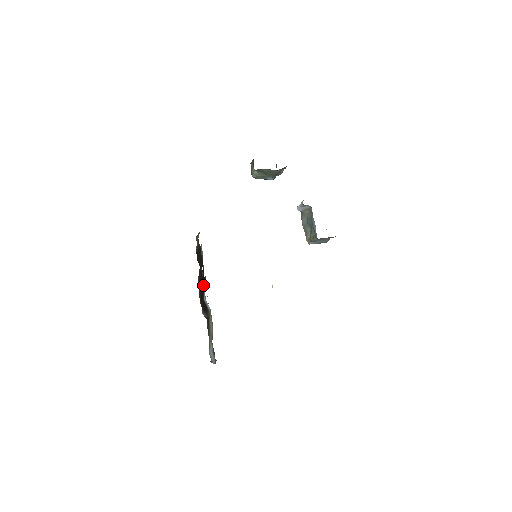
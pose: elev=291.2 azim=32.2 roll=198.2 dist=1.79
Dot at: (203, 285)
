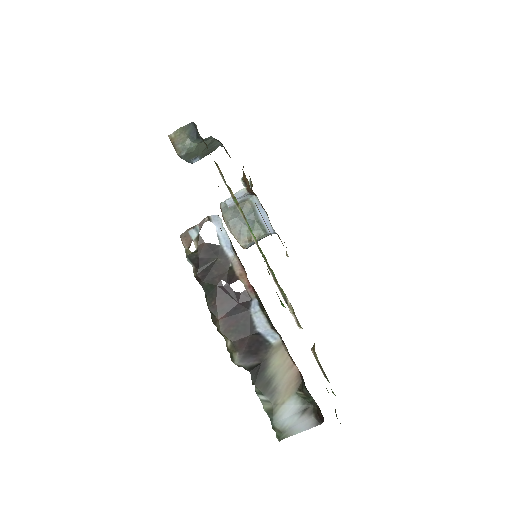
Dot at: (243, 307)
